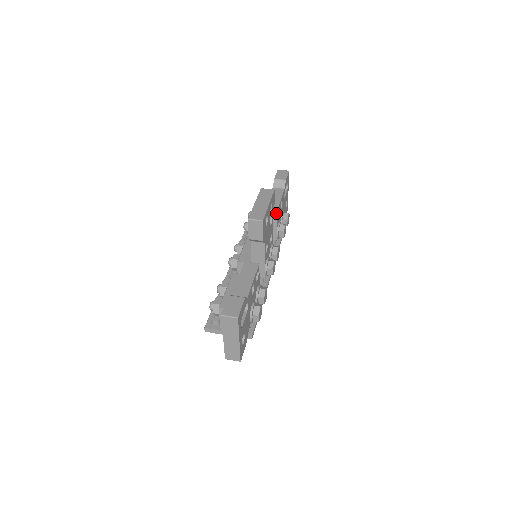
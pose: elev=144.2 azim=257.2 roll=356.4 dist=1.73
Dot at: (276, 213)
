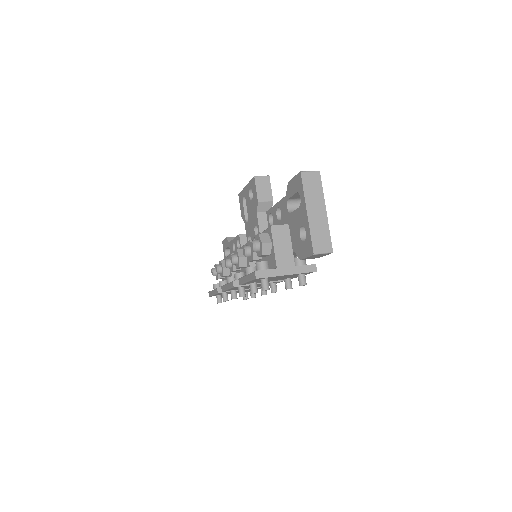
Dot at: occluded
